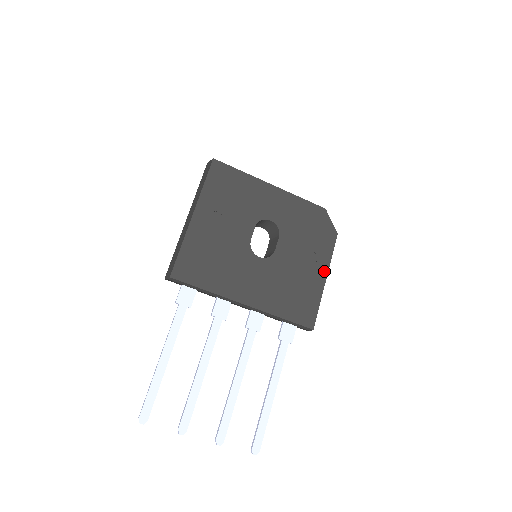
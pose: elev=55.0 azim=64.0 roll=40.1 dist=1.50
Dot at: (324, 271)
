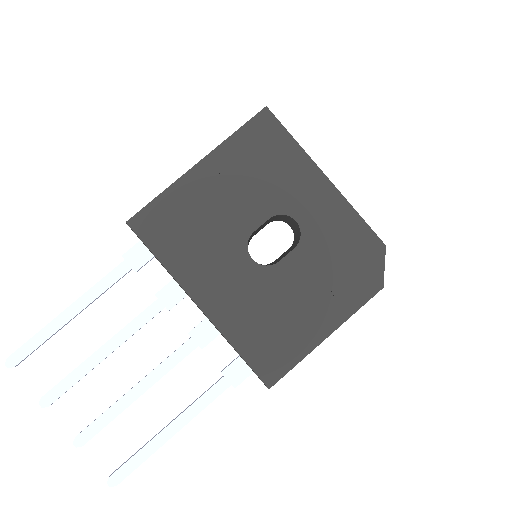
Dot at: (331, 325)
